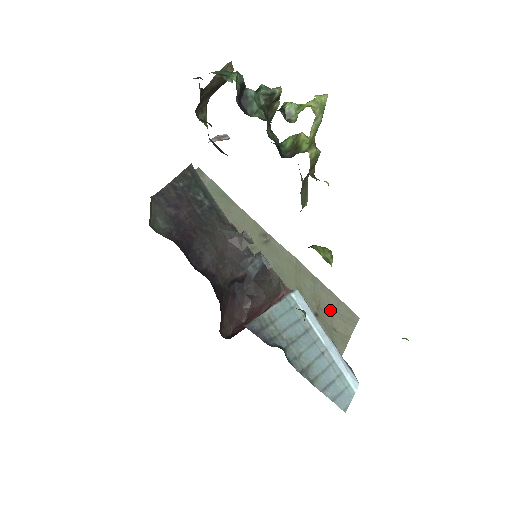
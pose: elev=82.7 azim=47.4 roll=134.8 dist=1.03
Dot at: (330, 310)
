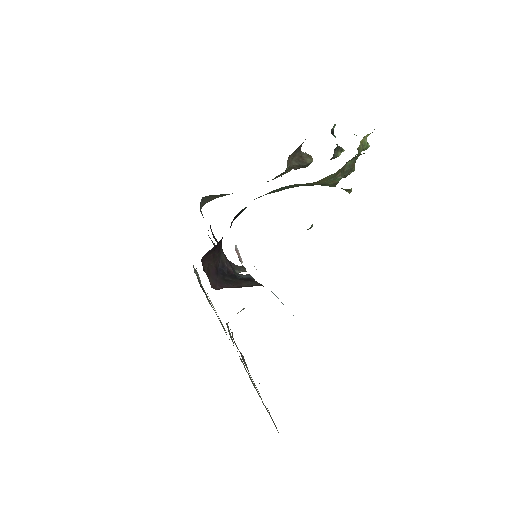
Dot at: occluded
